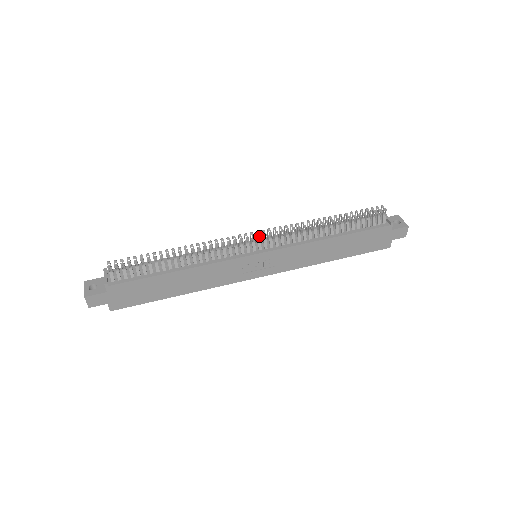
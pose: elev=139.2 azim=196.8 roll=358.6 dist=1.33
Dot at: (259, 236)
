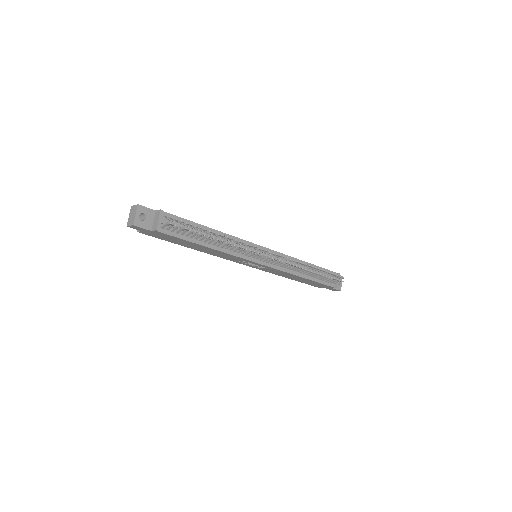
Dot at: (273, 258)
